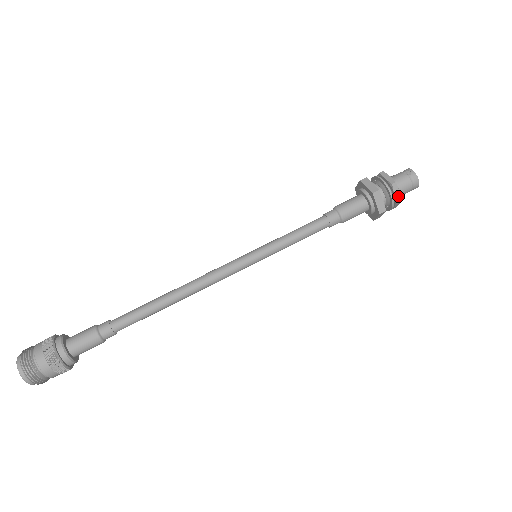
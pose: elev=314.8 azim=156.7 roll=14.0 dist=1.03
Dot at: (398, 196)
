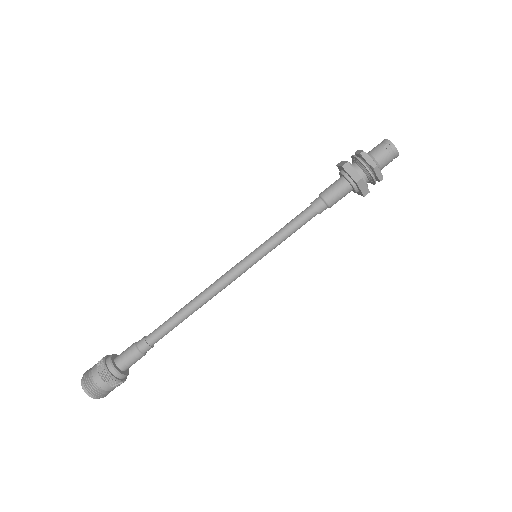
Dot at: (380, 176)
